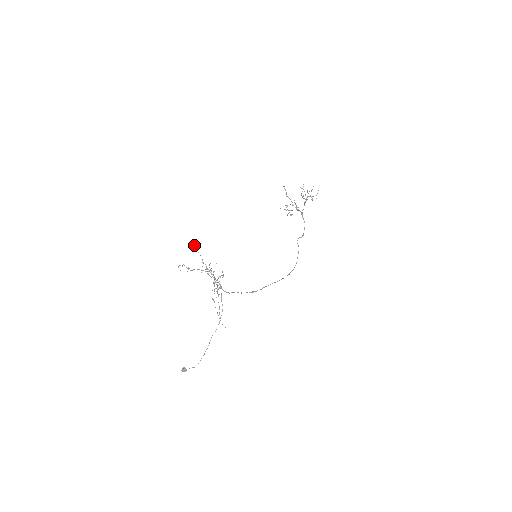
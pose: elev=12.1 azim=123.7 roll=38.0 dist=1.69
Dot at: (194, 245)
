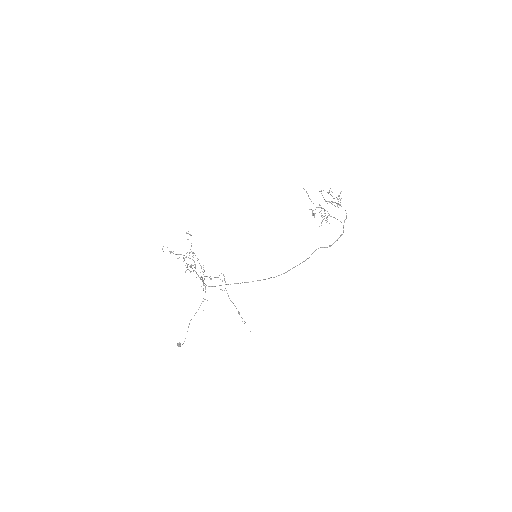
Dot at: (188, 233)
